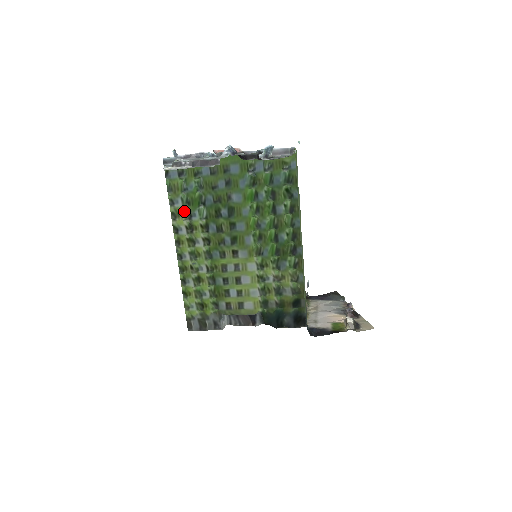
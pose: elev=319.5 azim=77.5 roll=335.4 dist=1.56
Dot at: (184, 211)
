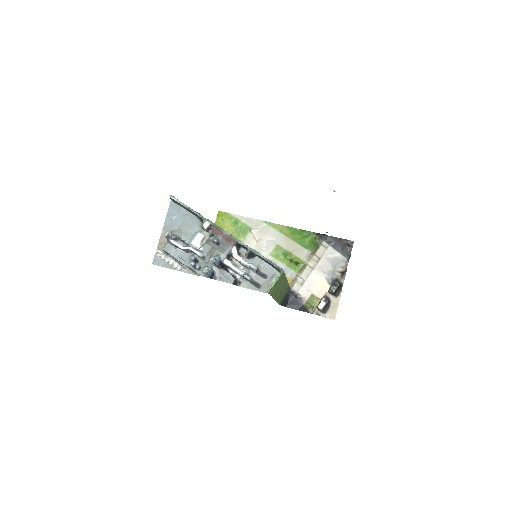
Dot at: occluded
